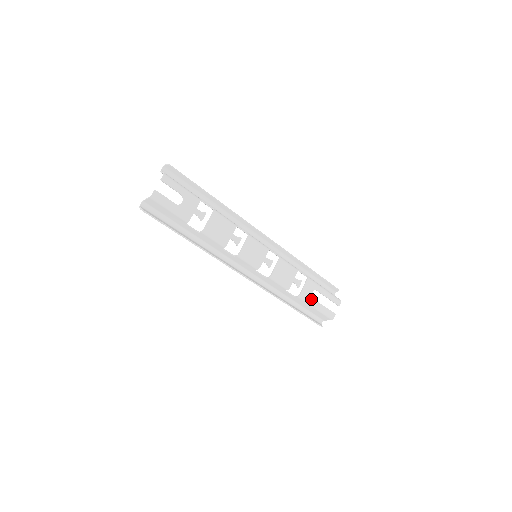
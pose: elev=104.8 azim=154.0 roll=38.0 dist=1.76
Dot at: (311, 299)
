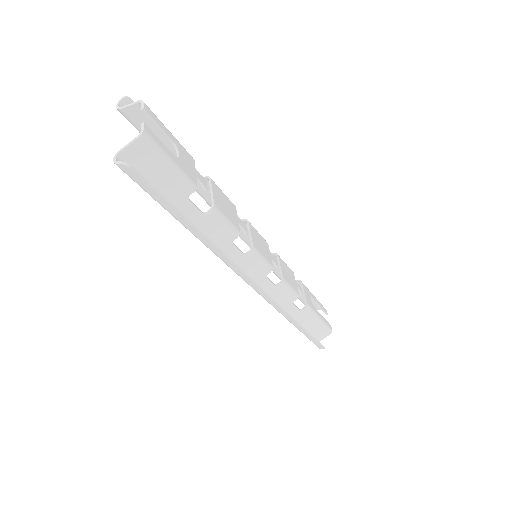
Dot at: (314, 308)
